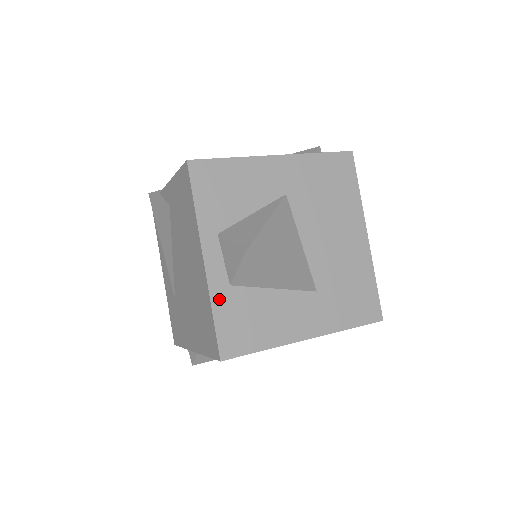
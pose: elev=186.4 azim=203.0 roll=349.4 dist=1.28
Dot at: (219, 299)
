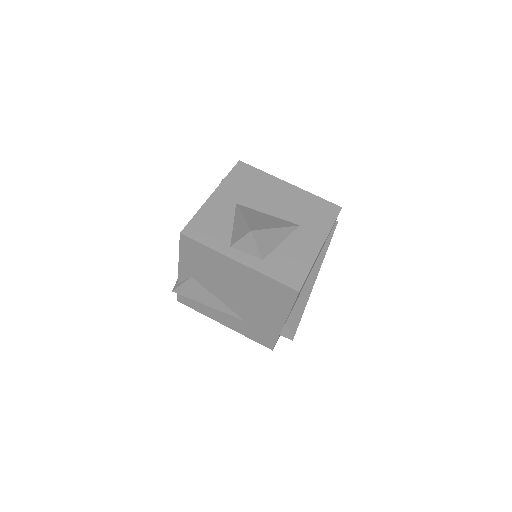
Dot at: (265, 270)
